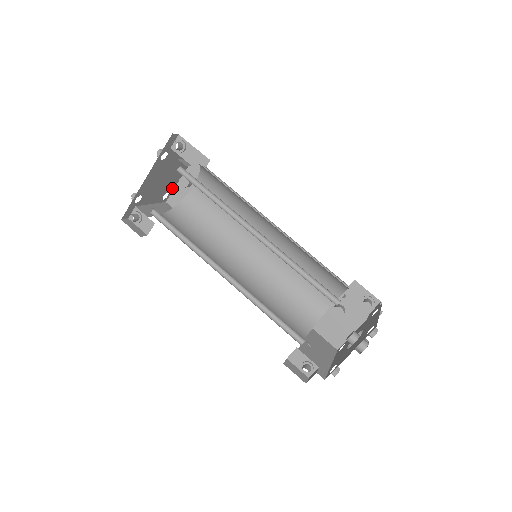
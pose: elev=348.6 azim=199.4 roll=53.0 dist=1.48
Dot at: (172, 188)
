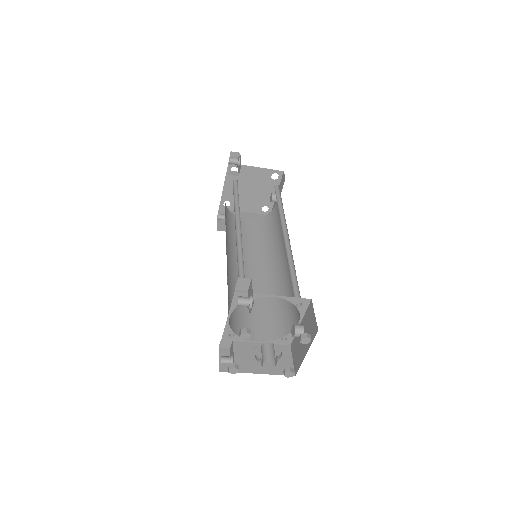
Dot at: (271, 203)
